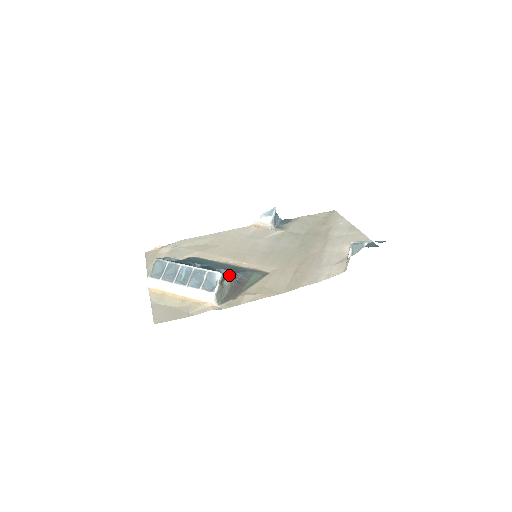
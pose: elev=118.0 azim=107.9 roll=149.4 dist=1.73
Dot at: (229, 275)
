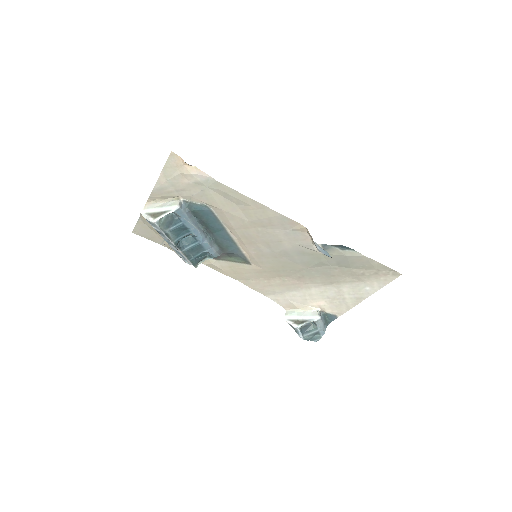
Dot at: (211, 258)
